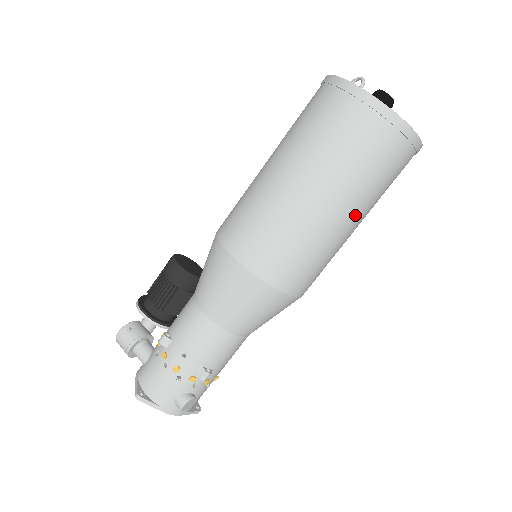
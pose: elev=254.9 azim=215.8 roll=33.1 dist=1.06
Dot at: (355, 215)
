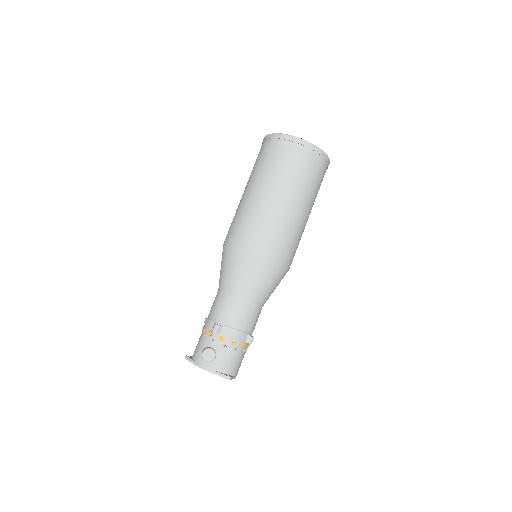
Dot at: (275, 190)
